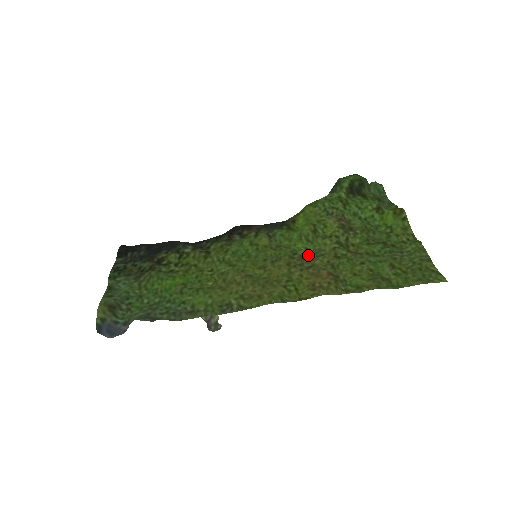
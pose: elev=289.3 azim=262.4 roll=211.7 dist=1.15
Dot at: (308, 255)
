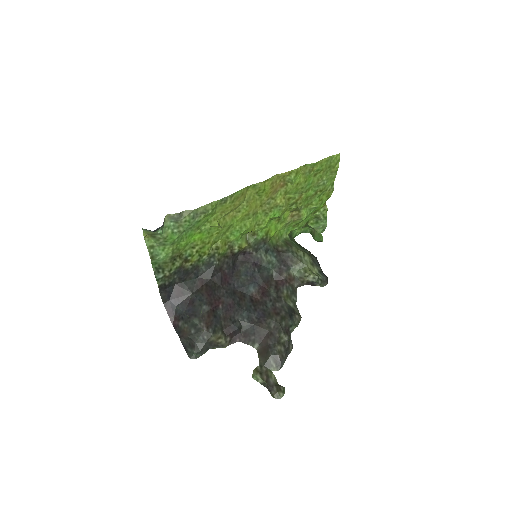
Dot at: (274, 210)
